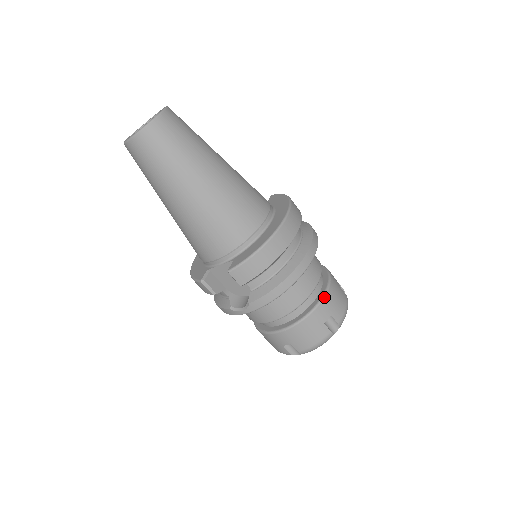
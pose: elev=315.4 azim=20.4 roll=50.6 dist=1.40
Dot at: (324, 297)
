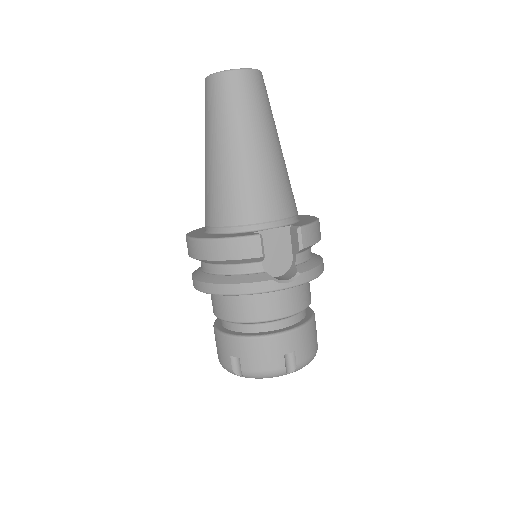
Dot at: occluded
